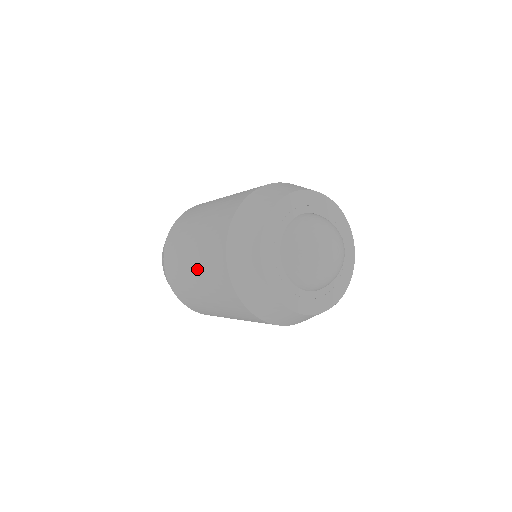
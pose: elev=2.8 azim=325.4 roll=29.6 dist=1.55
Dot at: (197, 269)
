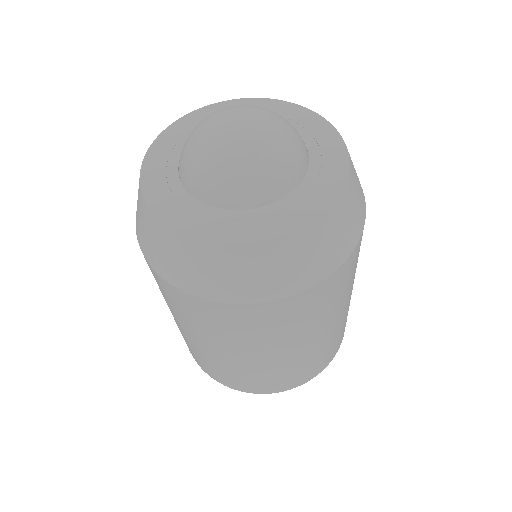
Dot at: occluded
